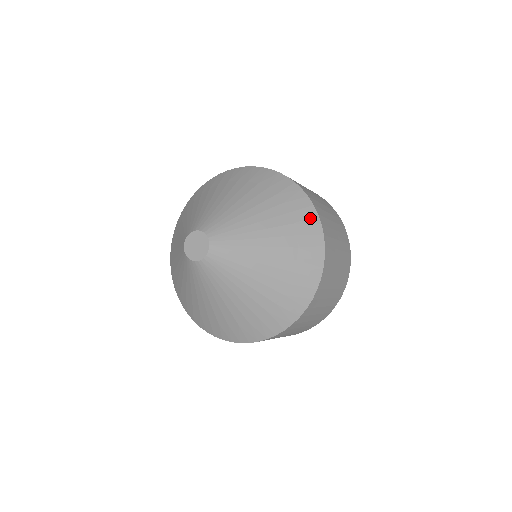
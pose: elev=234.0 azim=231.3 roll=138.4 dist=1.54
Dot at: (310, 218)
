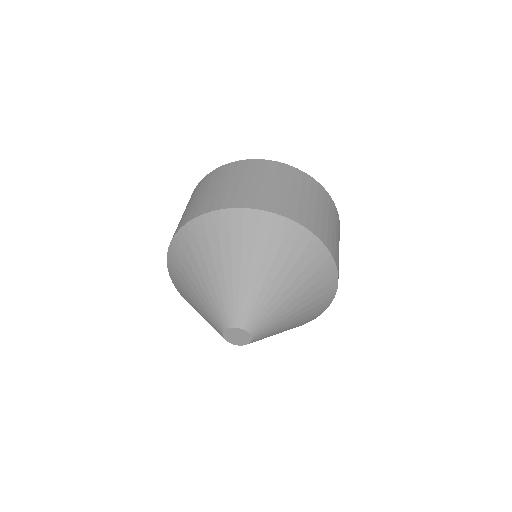
Dot at: (331, 289)
